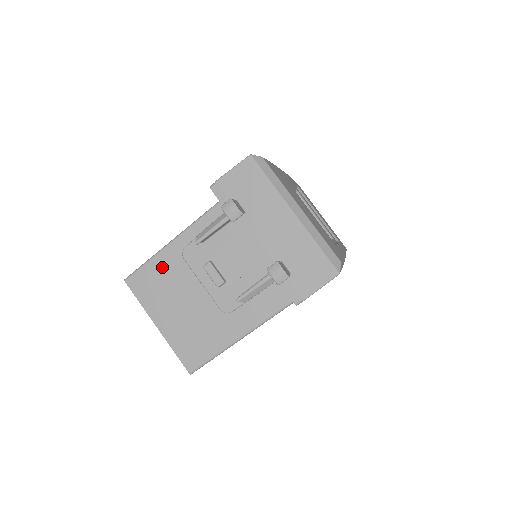
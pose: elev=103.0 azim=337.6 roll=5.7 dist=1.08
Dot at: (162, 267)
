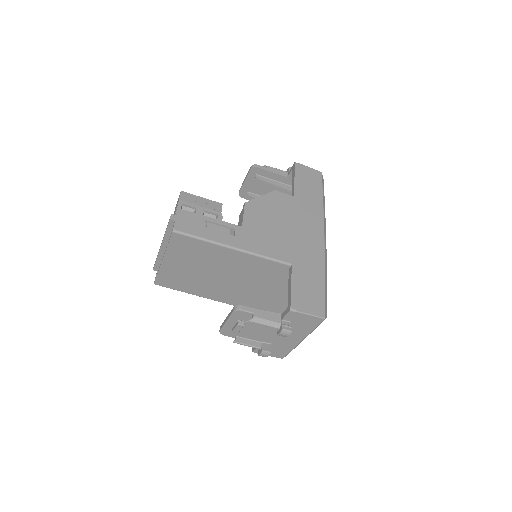
Dot at: (206, 249)
